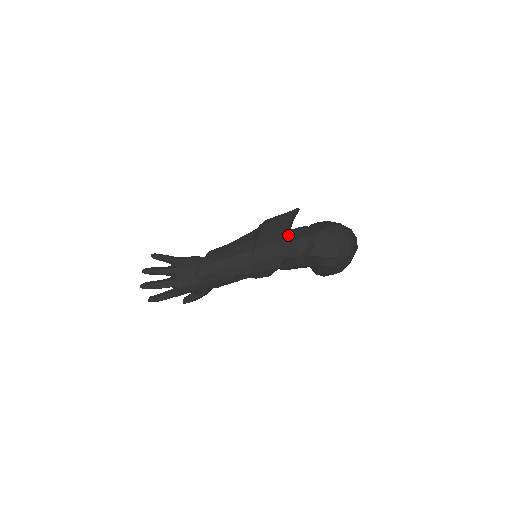
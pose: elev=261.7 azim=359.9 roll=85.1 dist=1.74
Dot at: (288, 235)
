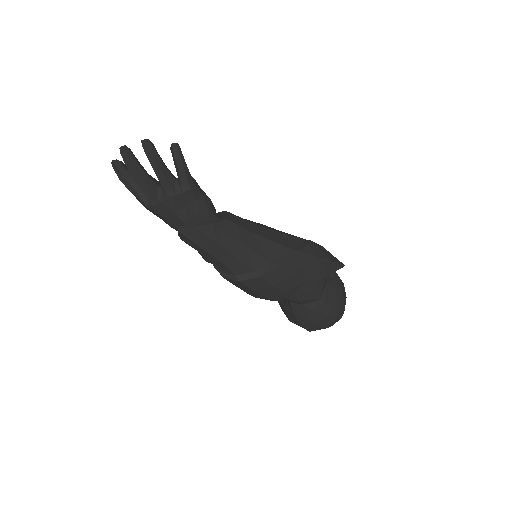
Dot at: (299, 291)
